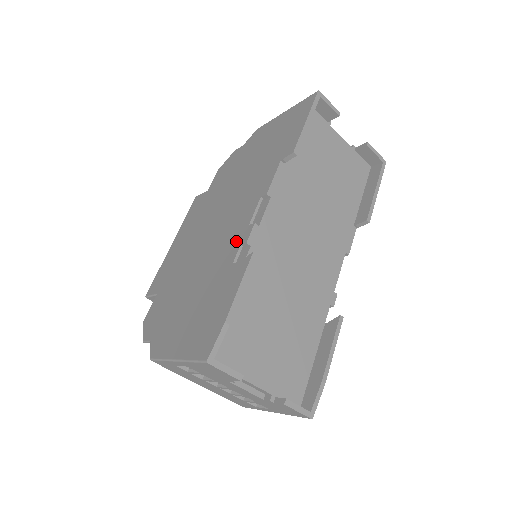
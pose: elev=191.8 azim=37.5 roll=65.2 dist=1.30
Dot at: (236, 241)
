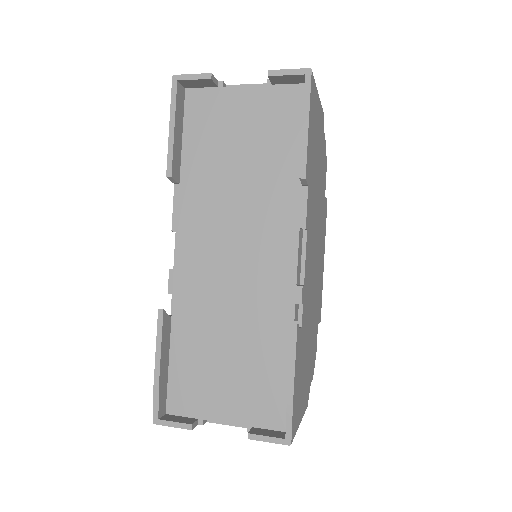
Dot at: occluded
